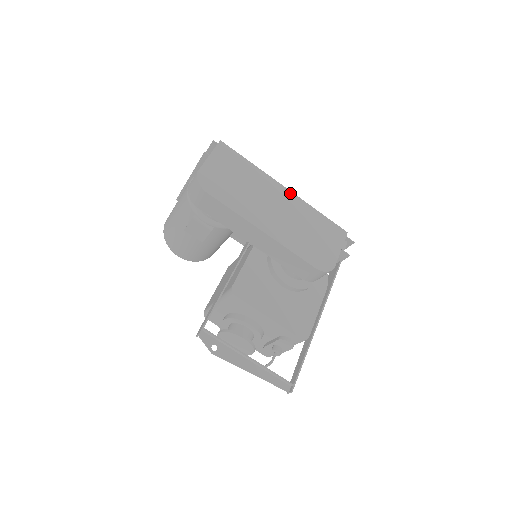
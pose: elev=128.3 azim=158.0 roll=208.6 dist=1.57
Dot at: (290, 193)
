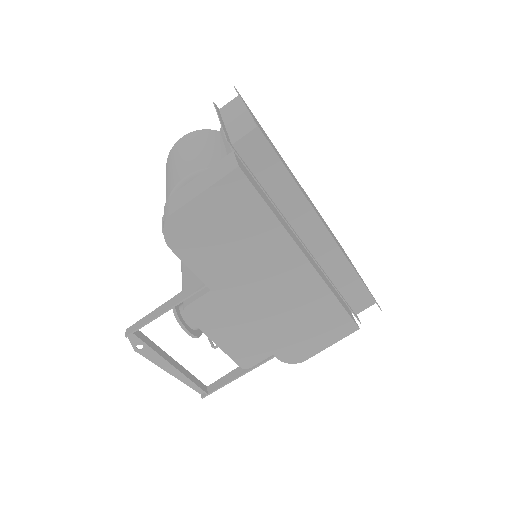
Dot at: (309, 268)
